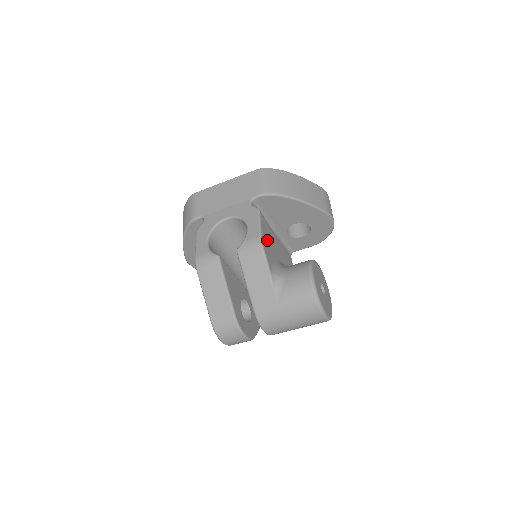
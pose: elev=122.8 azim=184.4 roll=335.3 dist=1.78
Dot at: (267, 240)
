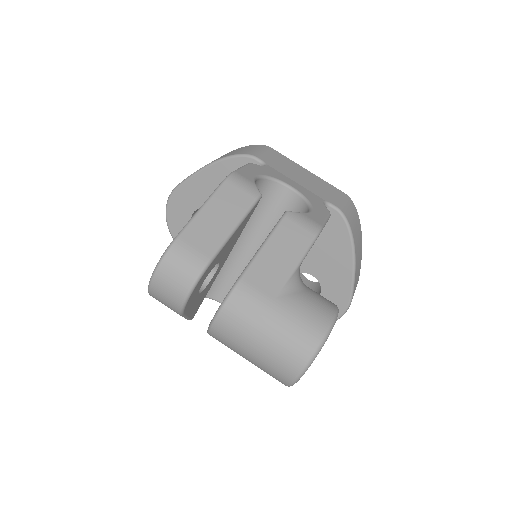
Dot at: occluded
